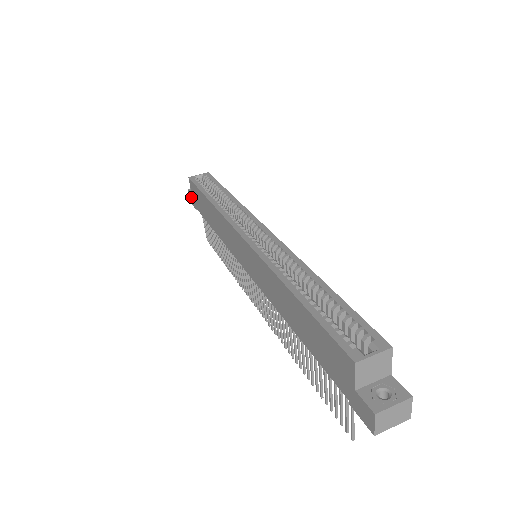
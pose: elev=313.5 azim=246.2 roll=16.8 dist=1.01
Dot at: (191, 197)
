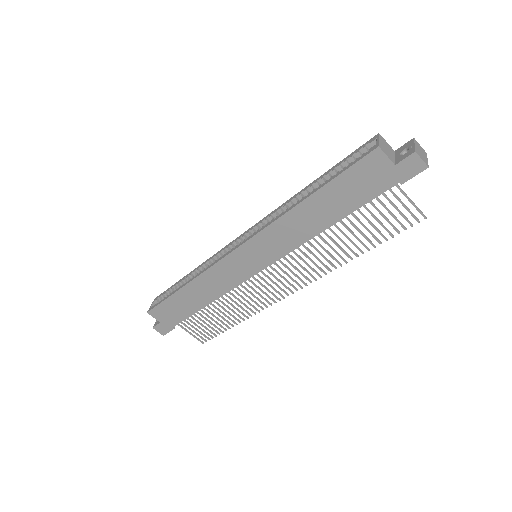
Dot at: (161, 327)
